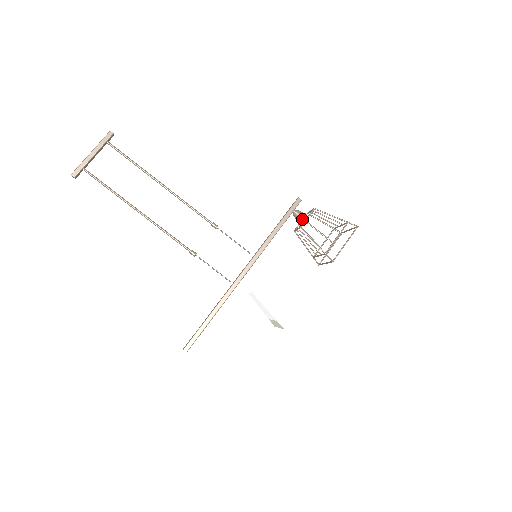
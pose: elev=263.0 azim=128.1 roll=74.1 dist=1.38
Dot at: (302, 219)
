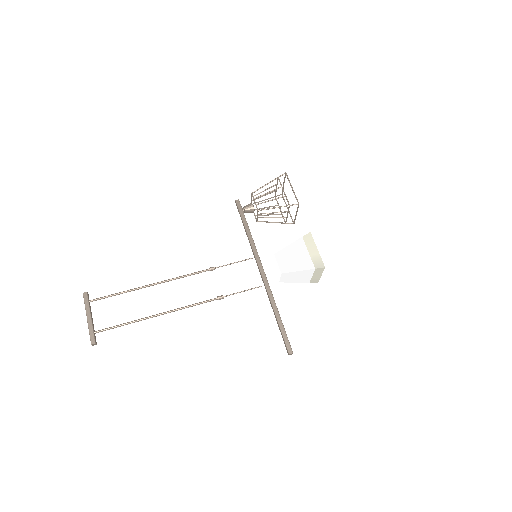
Dot at: (253, 207)
